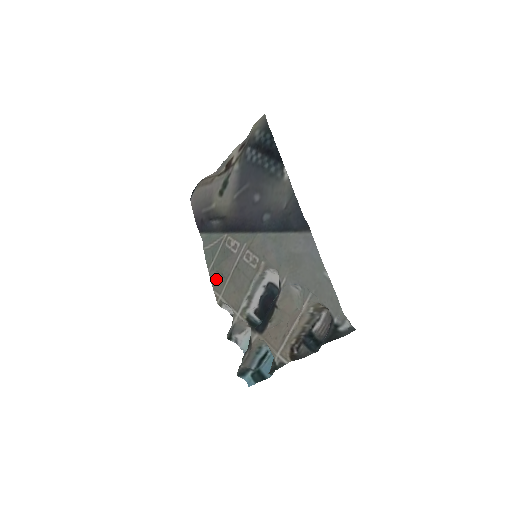
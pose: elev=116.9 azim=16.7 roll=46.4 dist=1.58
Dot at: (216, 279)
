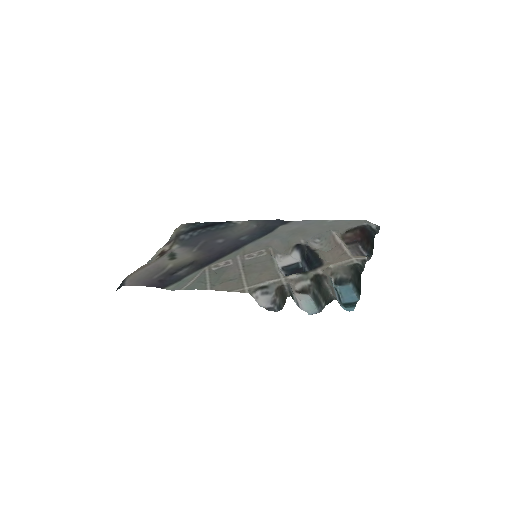
Dot at: (226, 285)
